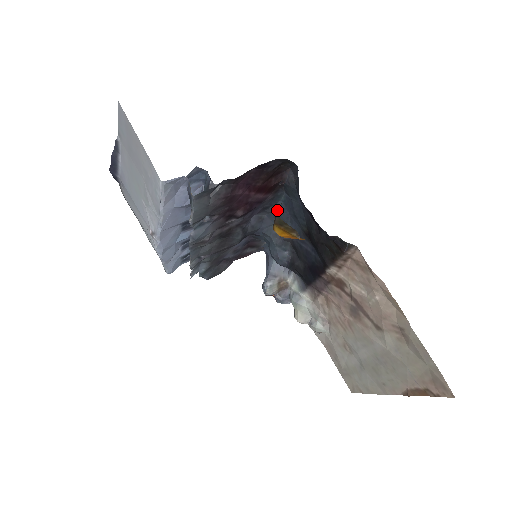
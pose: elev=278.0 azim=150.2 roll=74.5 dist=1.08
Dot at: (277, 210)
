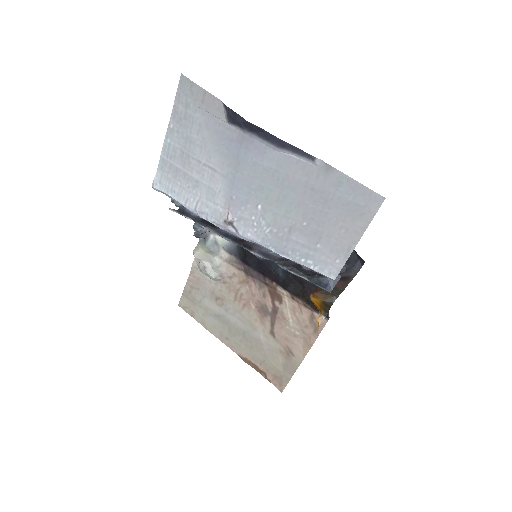
Dot at: (335, 298)
